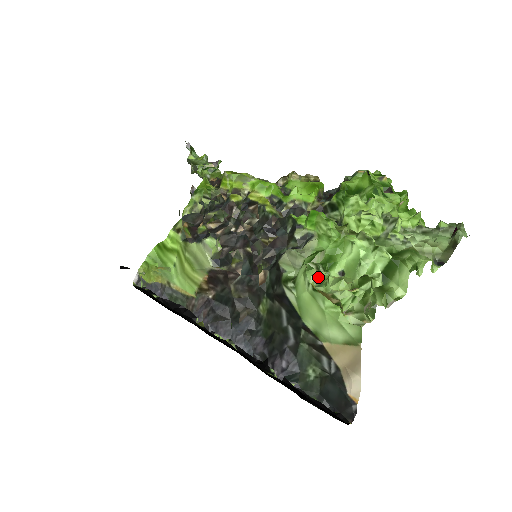
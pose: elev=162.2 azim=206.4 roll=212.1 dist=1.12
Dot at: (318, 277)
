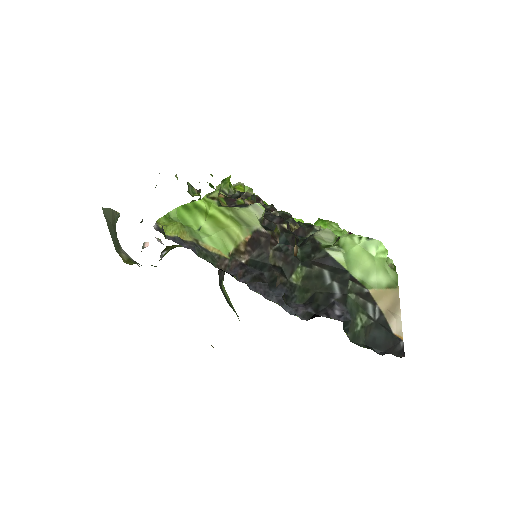
Dot at: occluded
